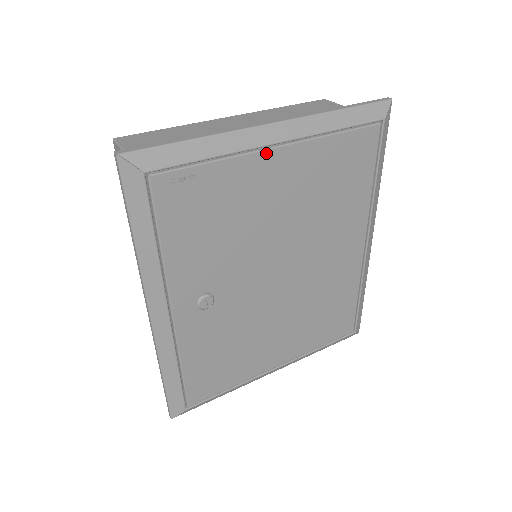
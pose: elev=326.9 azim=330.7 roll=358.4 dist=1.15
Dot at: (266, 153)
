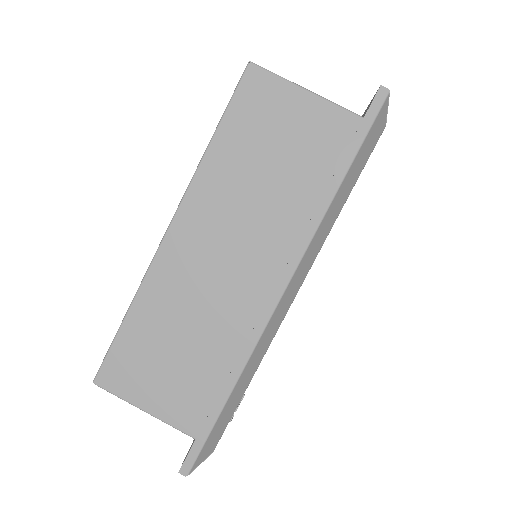
Dot at: occluded
